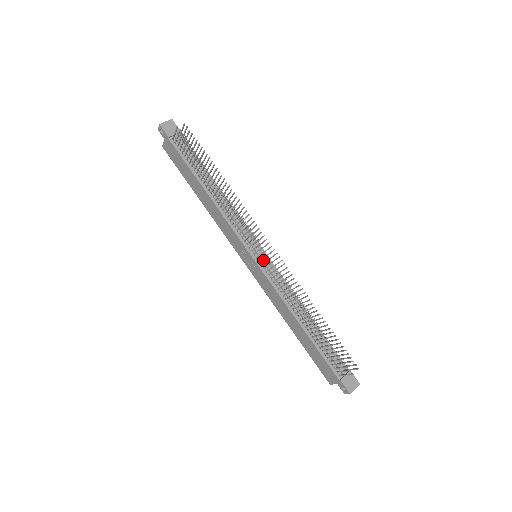
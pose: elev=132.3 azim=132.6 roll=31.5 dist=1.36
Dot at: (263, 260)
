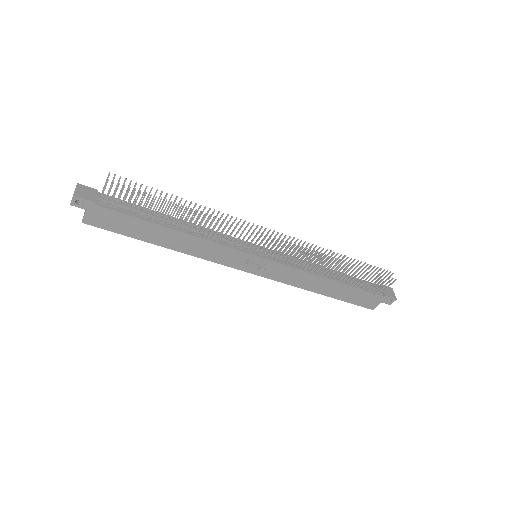
Dot at: (268, 253)
